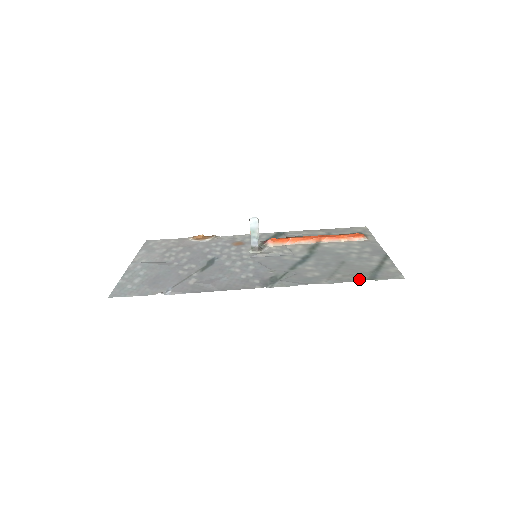
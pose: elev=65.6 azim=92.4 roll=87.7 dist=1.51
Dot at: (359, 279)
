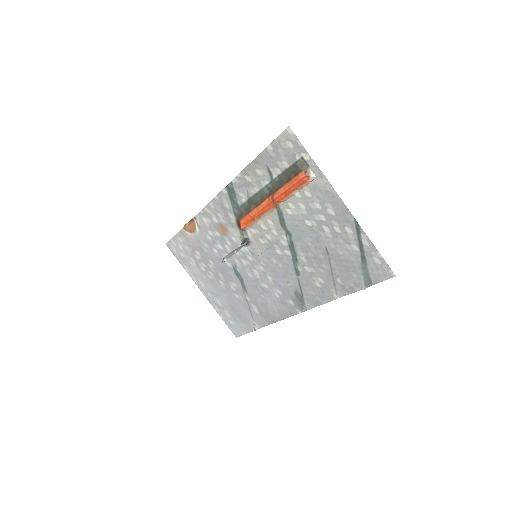
Dot at: (359, 288)
